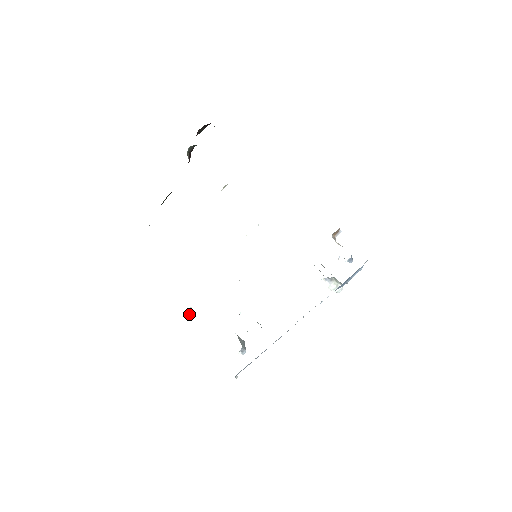
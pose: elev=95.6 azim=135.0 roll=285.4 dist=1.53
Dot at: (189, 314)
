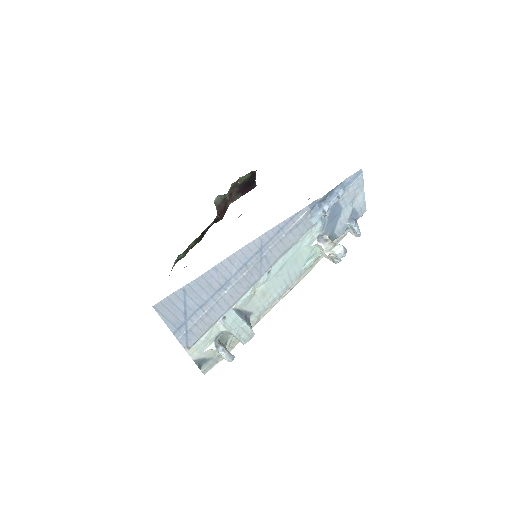
Dot at: occluded
